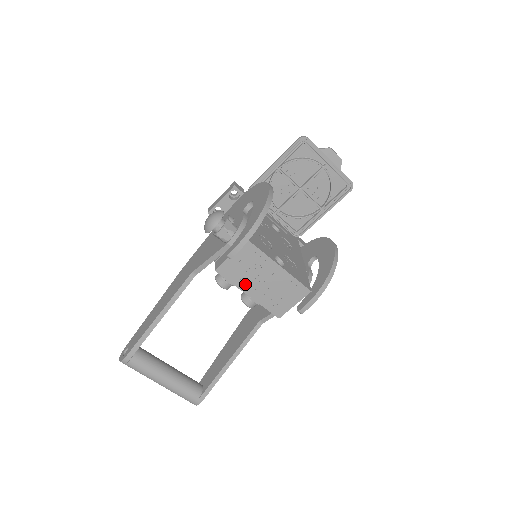
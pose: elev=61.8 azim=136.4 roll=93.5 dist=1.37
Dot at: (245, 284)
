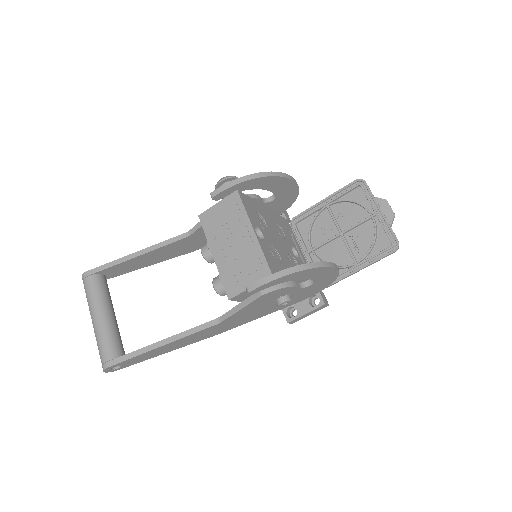
Dot at: (216, 241)
